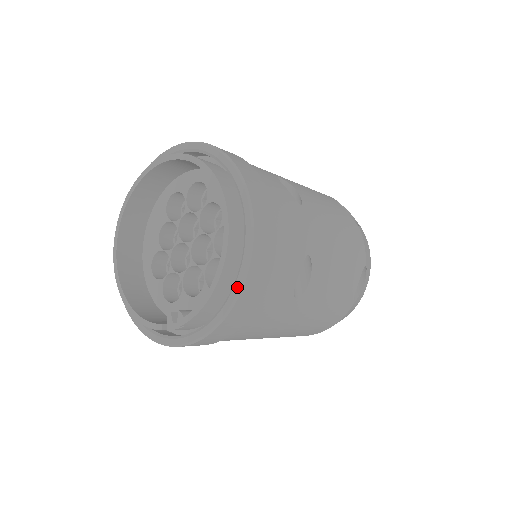
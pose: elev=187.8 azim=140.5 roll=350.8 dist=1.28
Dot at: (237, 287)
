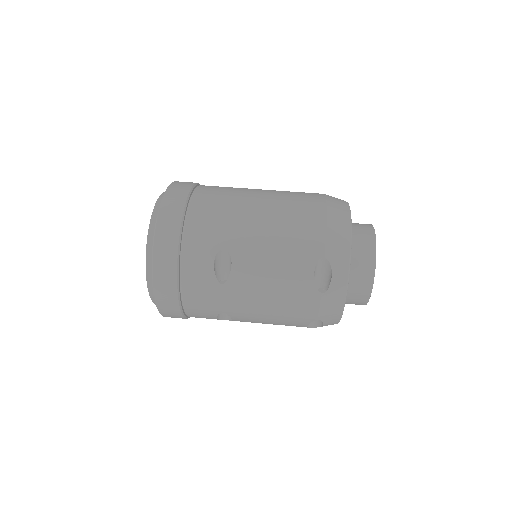
Dot at: occluded
